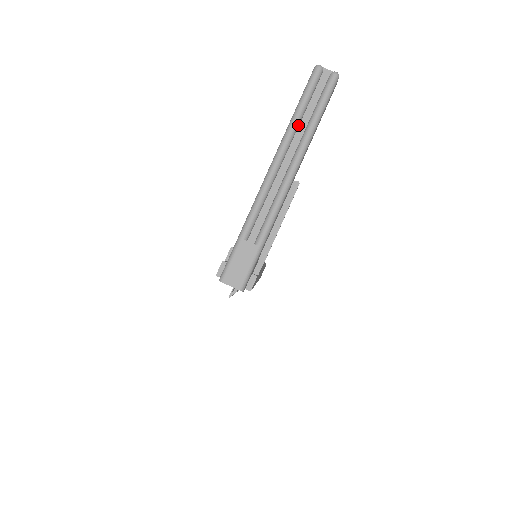
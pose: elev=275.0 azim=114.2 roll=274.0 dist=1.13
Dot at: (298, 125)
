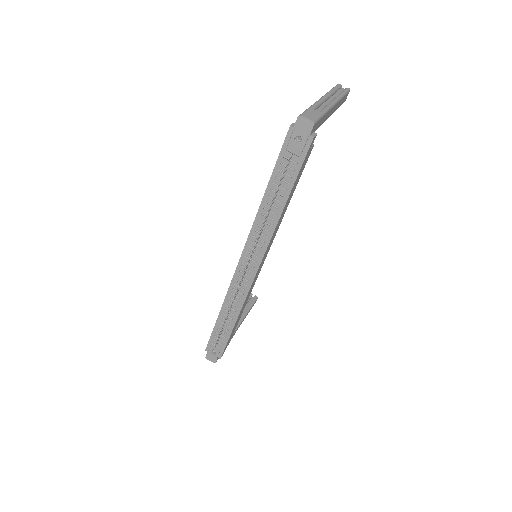
Dot at: (333, 93)
